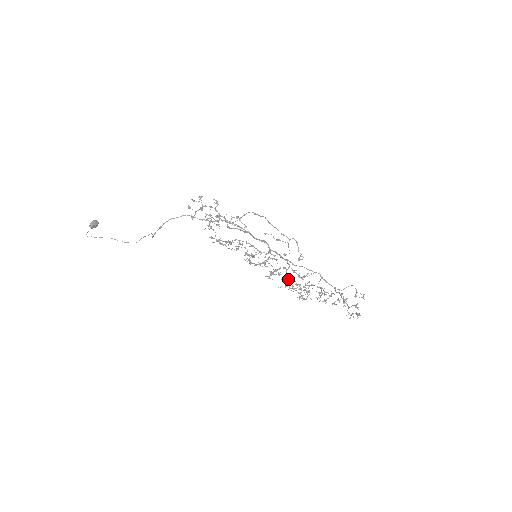
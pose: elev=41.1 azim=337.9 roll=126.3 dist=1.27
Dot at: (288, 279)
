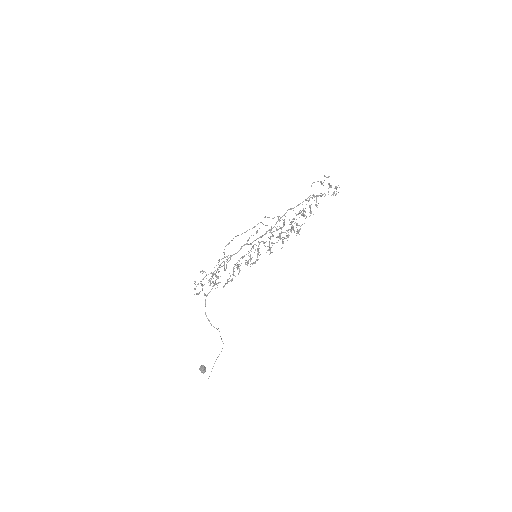
Dot at: (279, 238)
